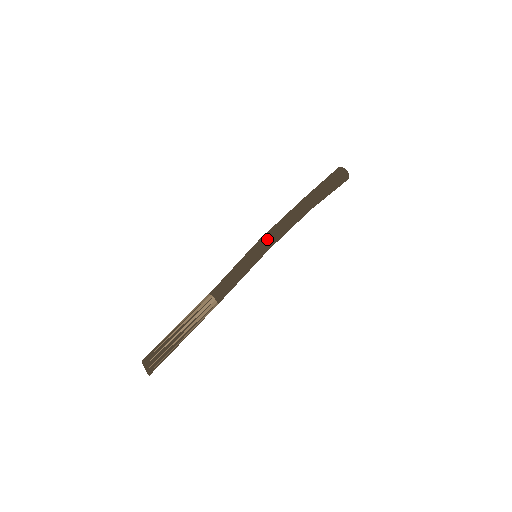
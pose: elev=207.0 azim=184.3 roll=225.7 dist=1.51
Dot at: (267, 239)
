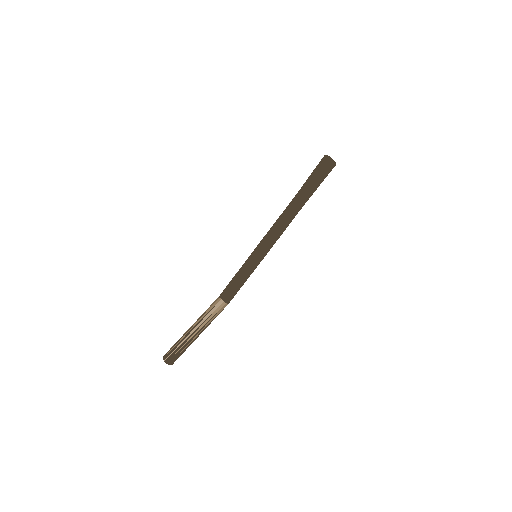
Dot at: (262, 239)
